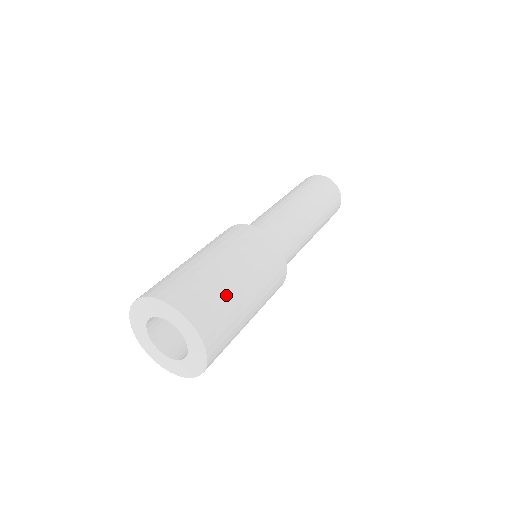
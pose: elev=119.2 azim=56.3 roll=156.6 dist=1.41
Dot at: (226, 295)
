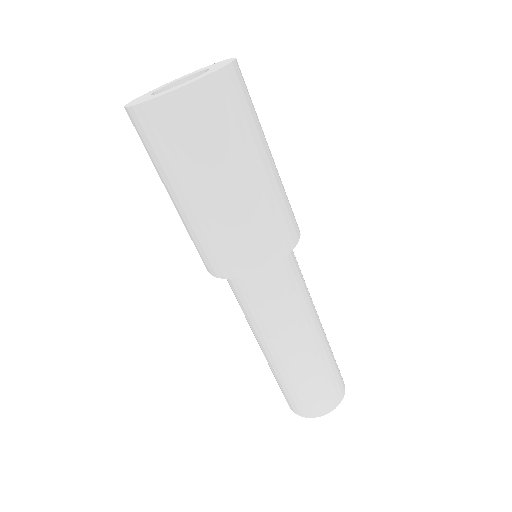
Dot at: (259, 123)
